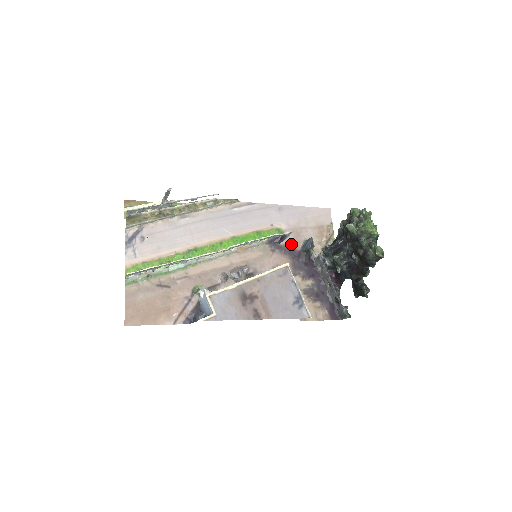
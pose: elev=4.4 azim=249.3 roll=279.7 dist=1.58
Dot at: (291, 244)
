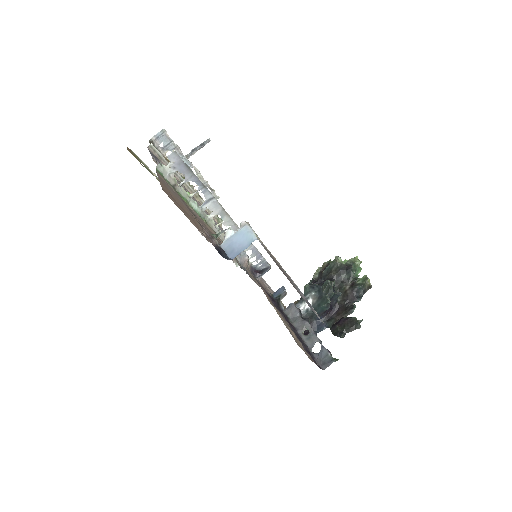
Dot at: (263, 287)
